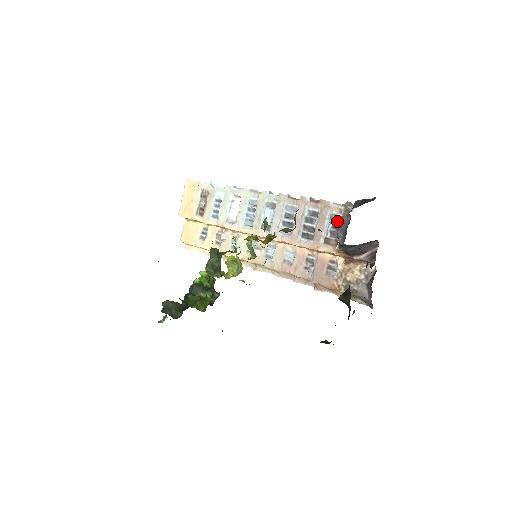
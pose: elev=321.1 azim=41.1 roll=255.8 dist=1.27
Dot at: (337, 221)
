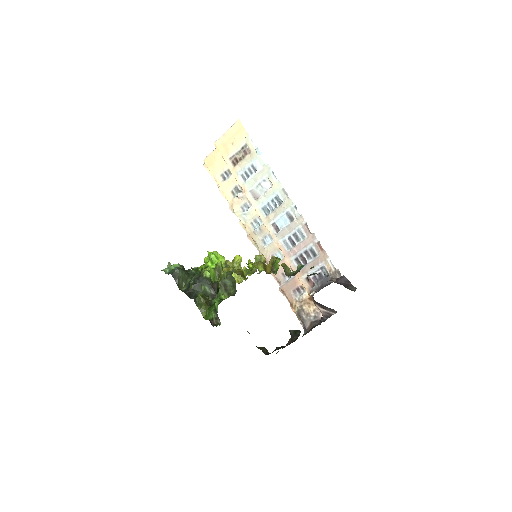
Dot at: (324, 273)
